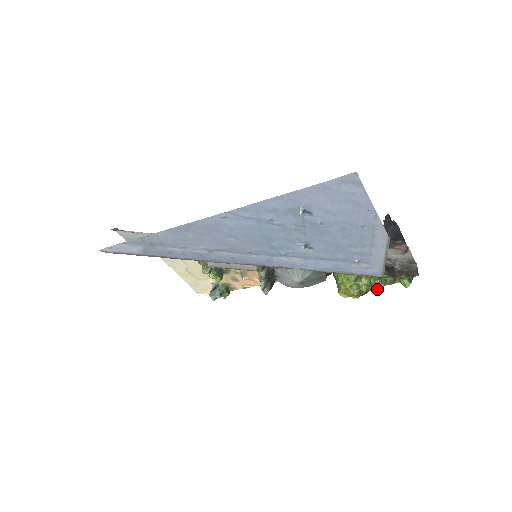
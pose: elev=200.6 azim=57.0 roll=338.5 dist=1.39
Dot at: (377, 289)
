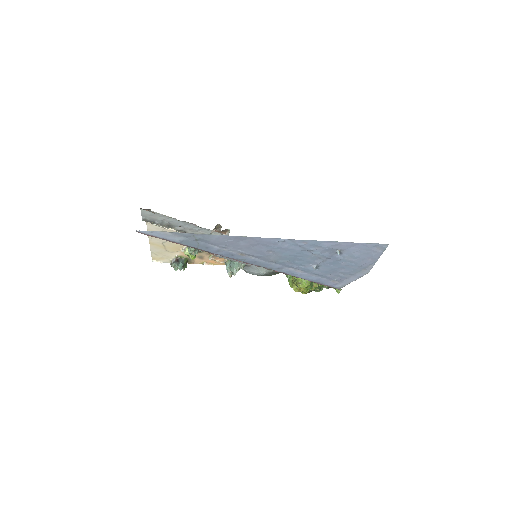
Dot at: (320, 290)
